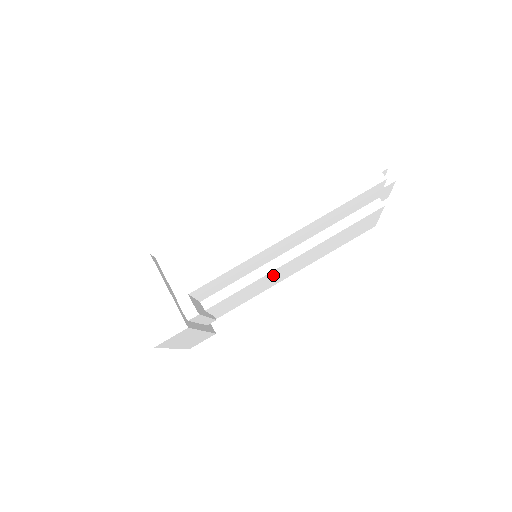
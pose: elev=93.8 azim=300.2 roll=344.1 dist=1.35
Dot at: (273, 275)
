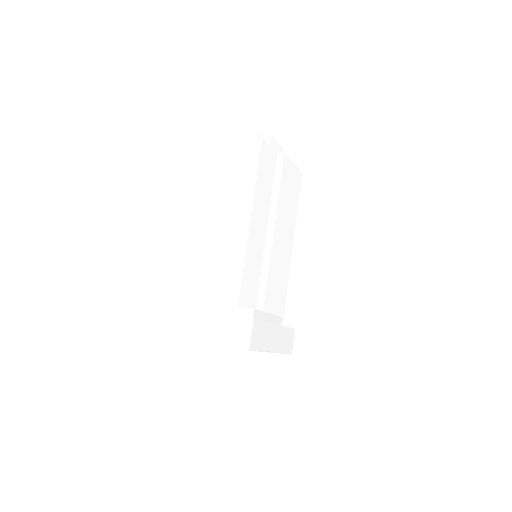
Dot at: (277, 254)
